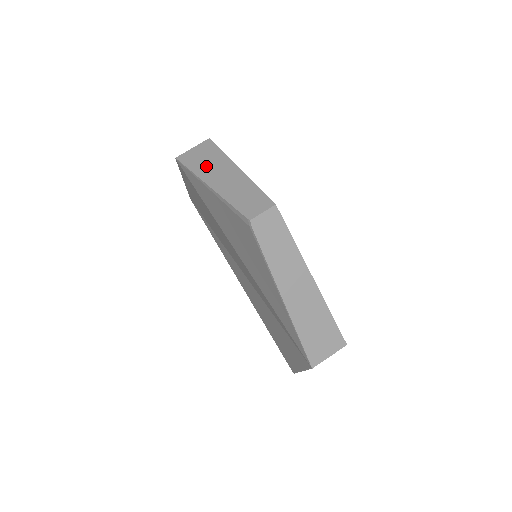
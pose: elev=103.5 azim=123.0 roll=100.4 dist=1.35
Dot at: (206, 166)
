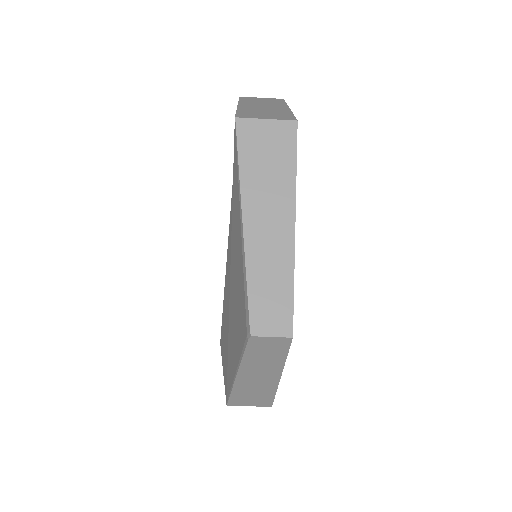
Dot at: (261, 179)
